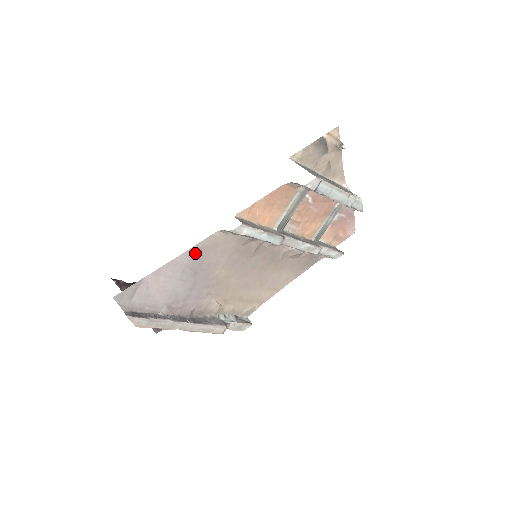
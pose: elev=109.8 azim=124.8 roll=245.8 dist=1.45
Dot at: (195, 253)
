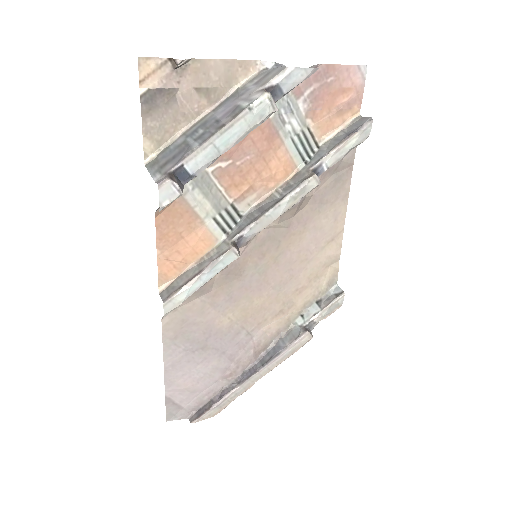
Dot at: (174, 346)
